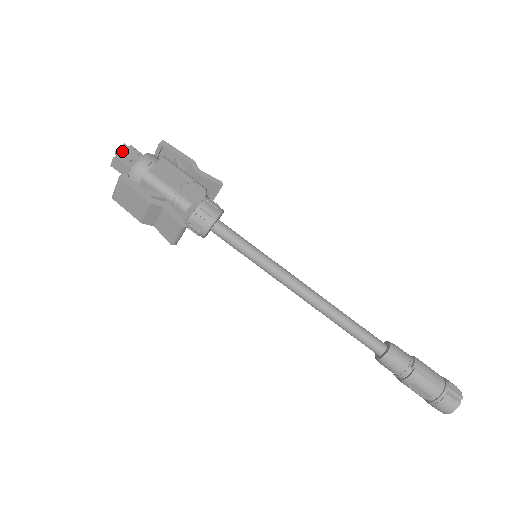
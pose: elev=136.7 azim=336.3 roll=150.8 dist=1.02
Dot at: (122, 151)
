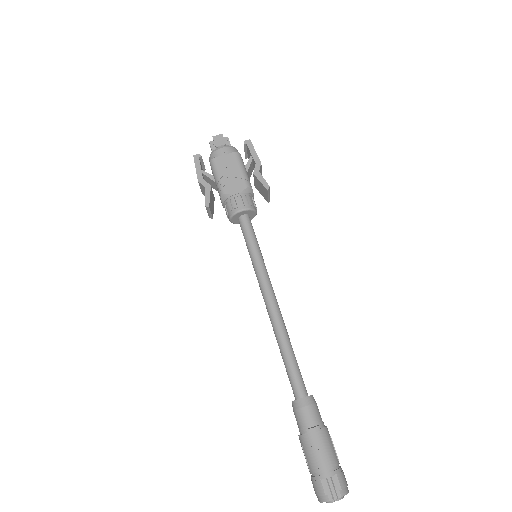
Dot at: (216, 139)
